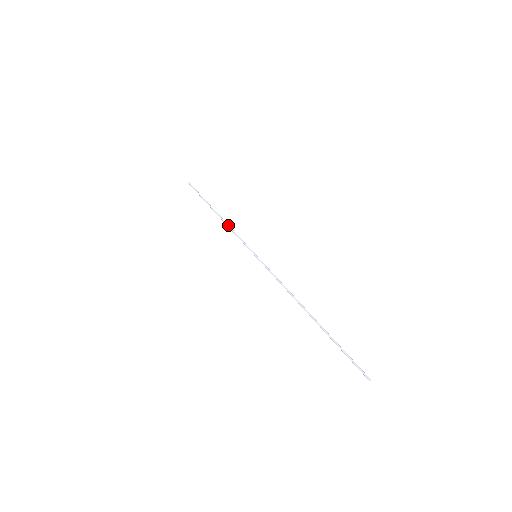
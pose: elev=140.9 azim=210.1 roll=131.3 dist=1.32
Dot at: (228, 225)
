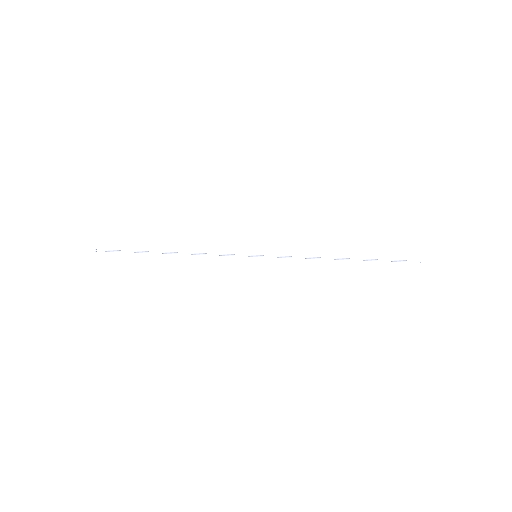
Dot at: (197, 253)
